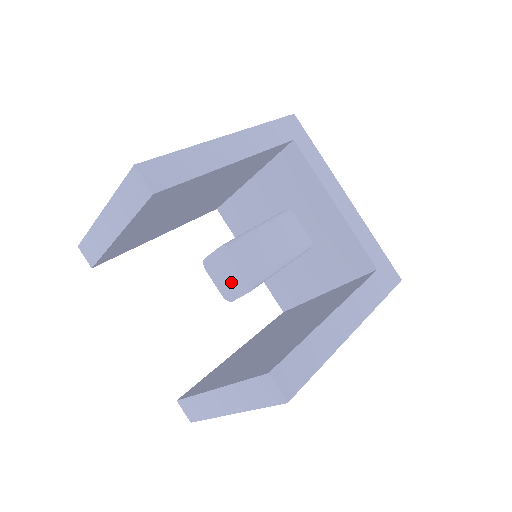
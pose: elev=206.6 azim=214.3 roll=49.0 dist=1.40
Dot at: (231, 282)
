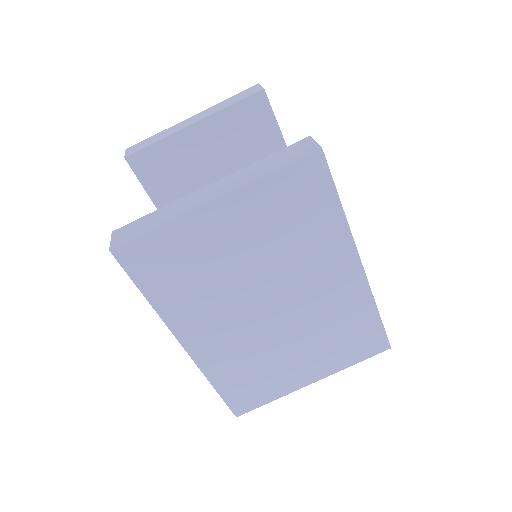
Dot at: occluded
